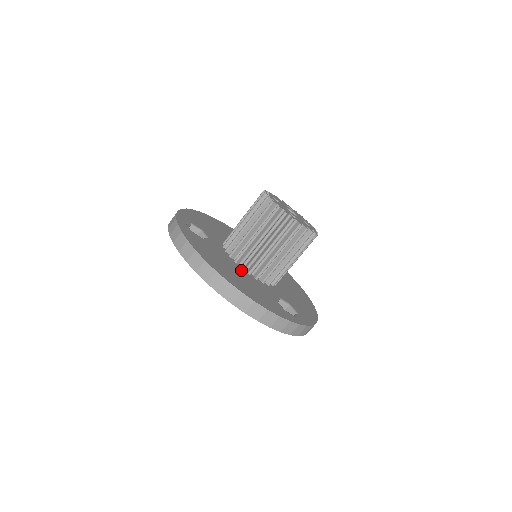
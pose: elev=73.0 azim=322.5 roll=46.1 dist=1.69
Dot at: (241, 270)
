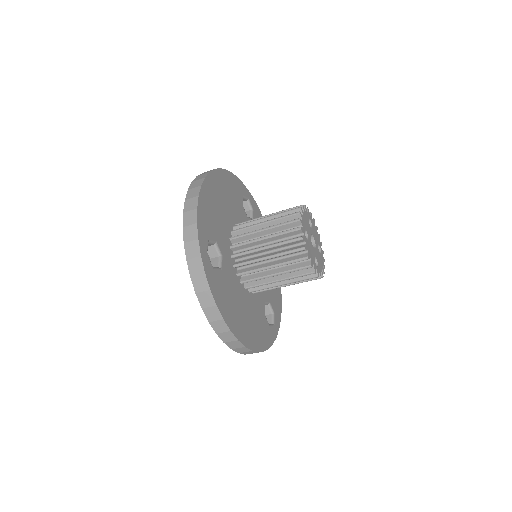
Dot at: (246, 294)
